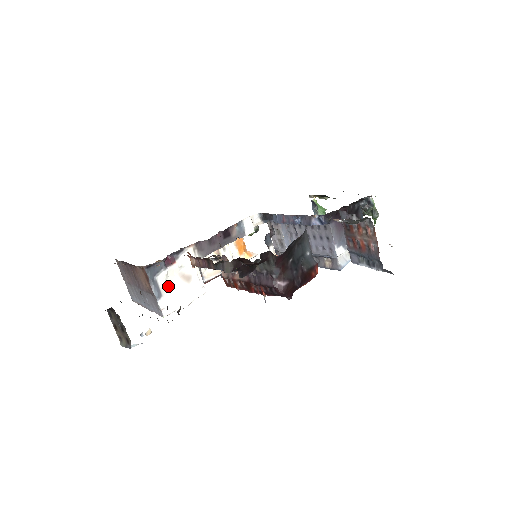
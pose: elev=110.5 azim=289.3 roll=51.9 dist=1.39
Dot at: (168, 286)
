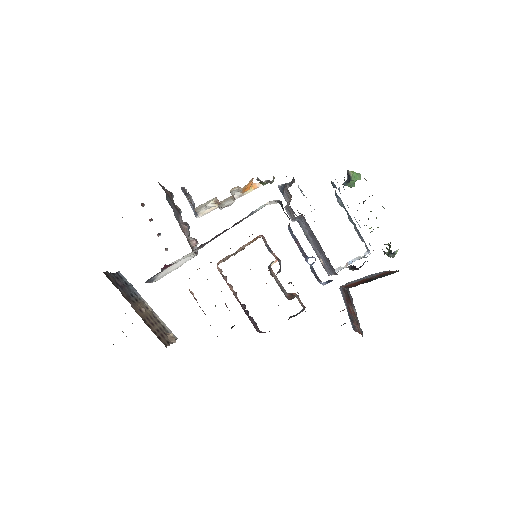
Dot at: occluded
